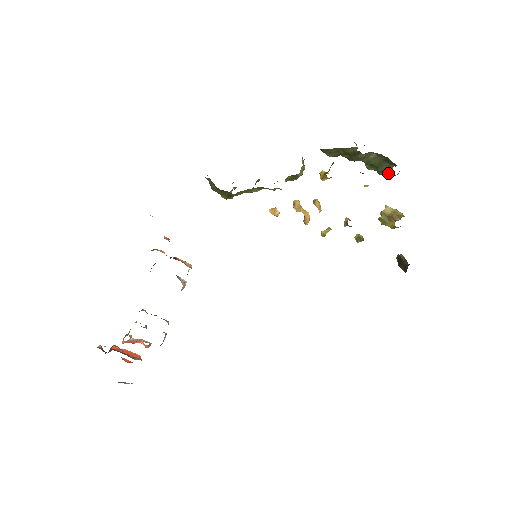
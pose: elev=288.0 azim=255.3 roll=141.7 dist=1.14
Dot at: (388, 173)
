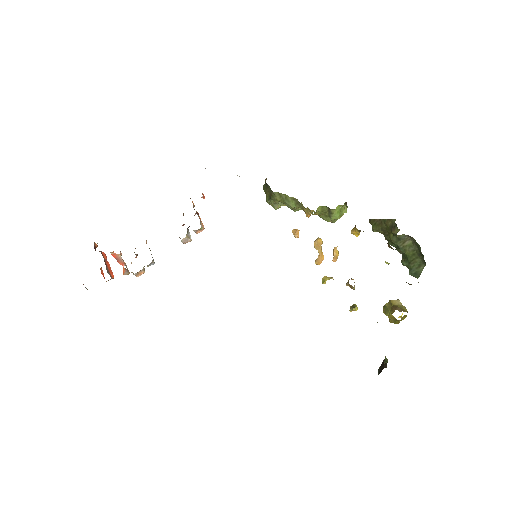
Dot at: (418, 276)
